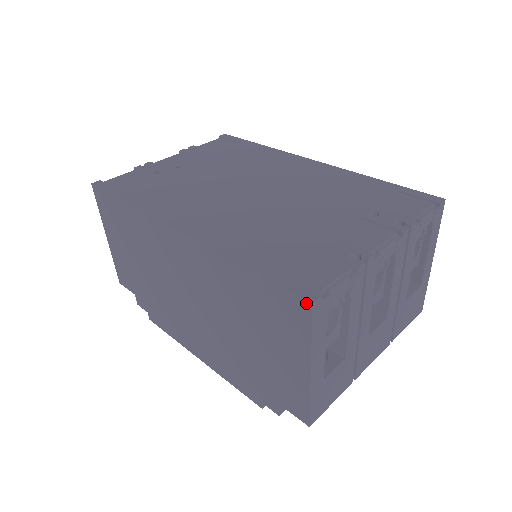
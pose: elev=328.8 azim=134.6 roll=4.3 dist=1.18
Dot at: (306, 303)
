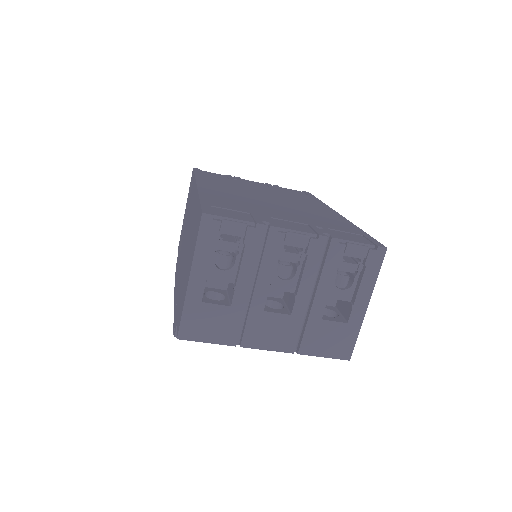
Dot at: (201, 214)
